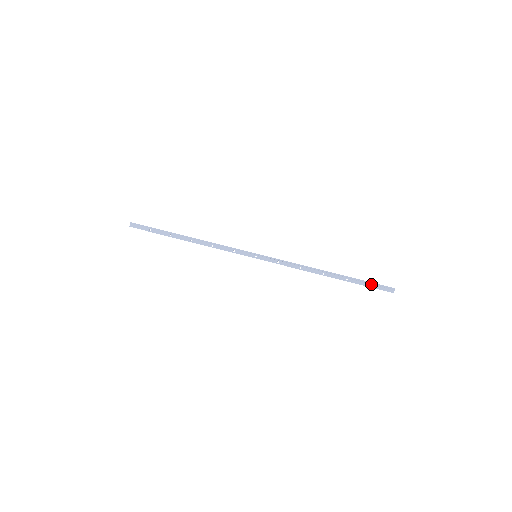
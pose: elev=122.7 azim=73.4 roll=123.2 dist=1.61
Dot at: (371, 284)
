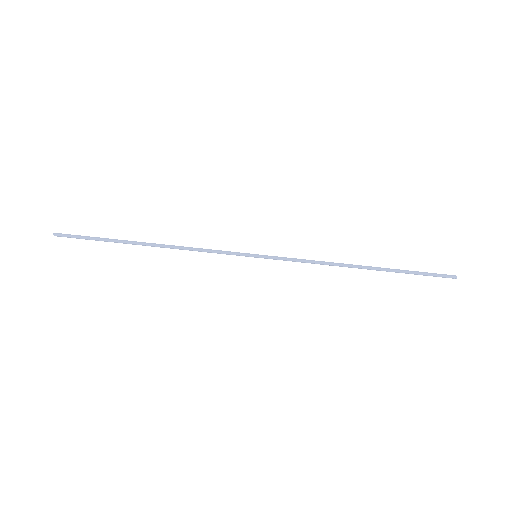
Dot at: (423, 274)
